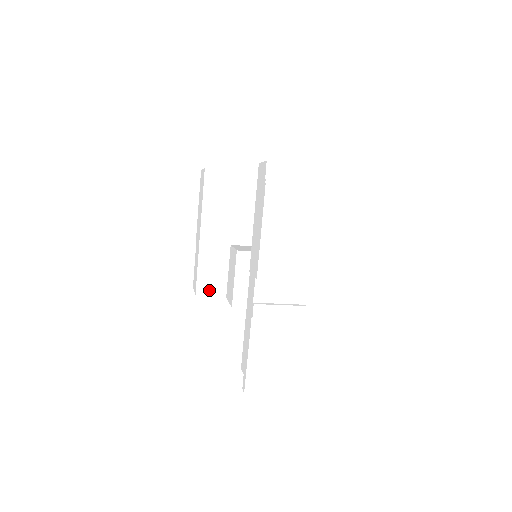
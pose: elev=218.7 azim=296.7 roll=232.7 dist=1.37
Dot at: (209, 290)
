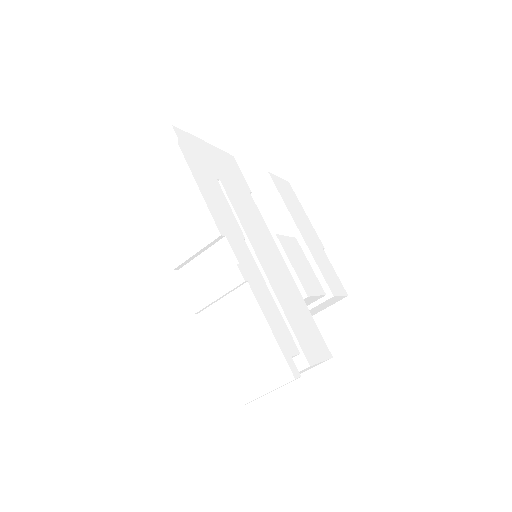
Dot at: occluded
